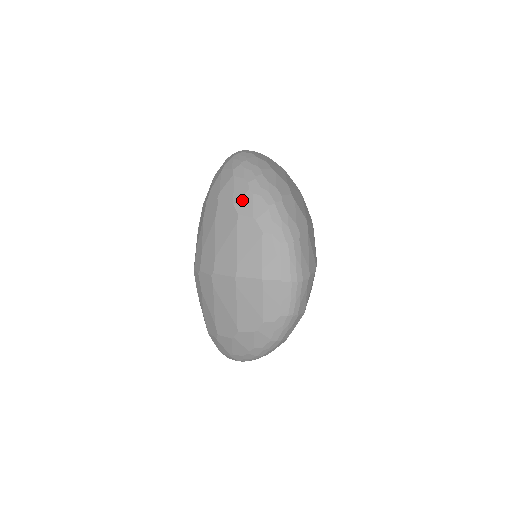
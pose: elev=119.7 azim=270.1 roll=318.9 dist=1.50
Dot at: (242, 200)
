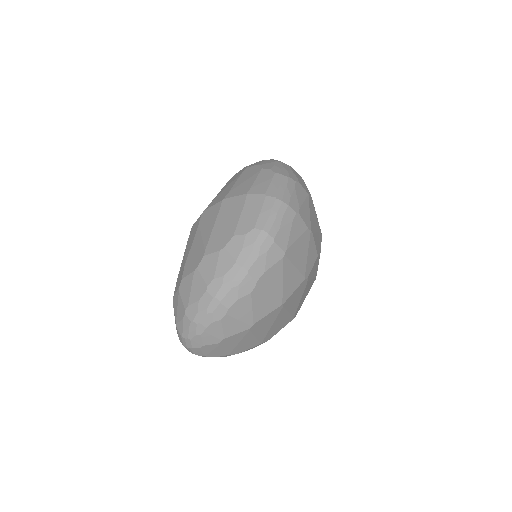
Dot at: (254, 163)
